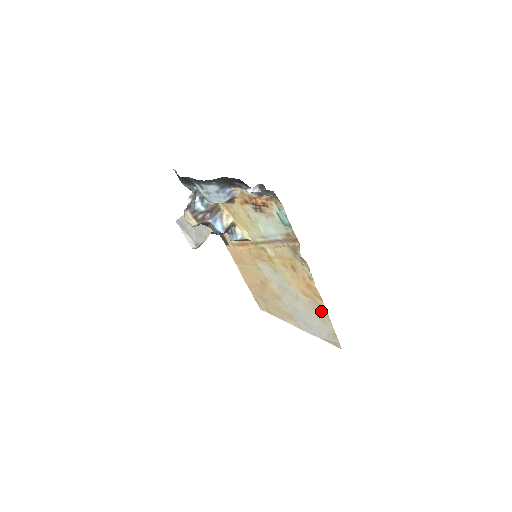
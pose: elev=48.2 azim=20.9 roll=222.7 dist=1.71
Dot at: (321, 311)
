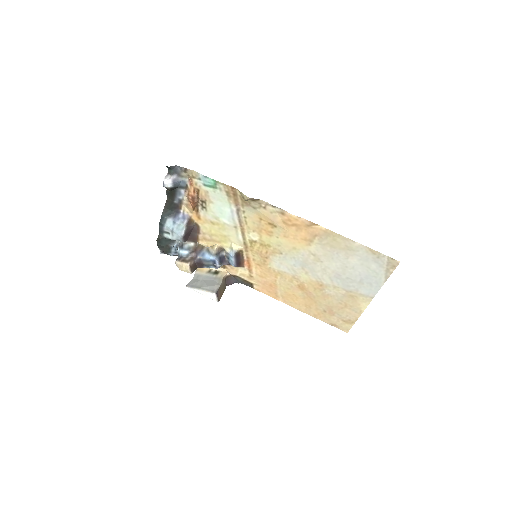
Dot at: (333, 239)
